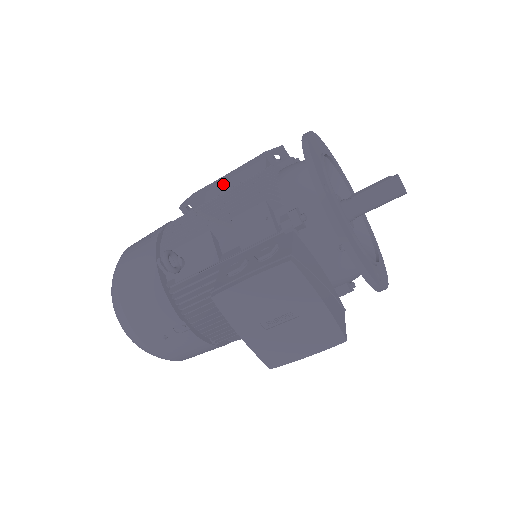
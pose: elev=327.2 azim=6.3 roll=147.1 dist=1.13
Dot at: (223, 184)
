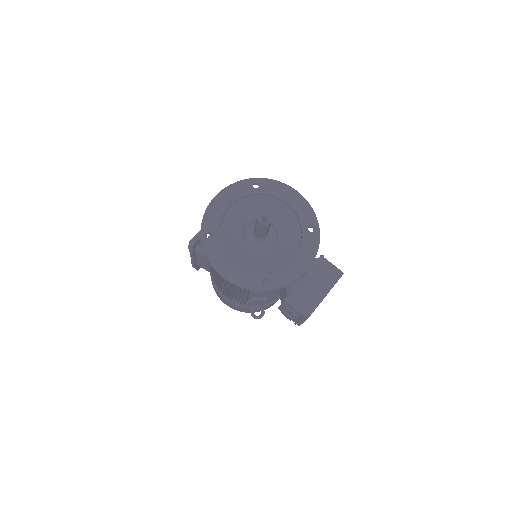
Dot at: (199, 263)
